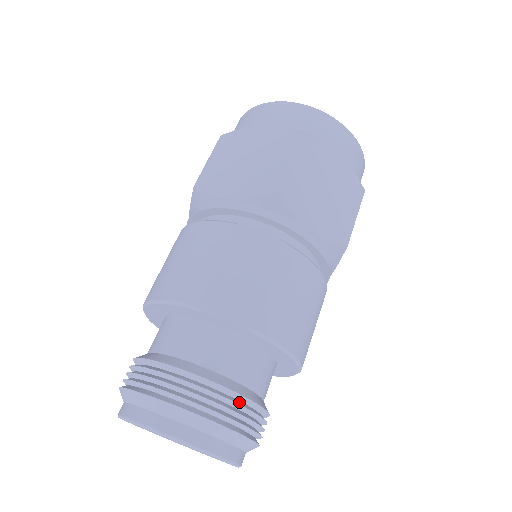
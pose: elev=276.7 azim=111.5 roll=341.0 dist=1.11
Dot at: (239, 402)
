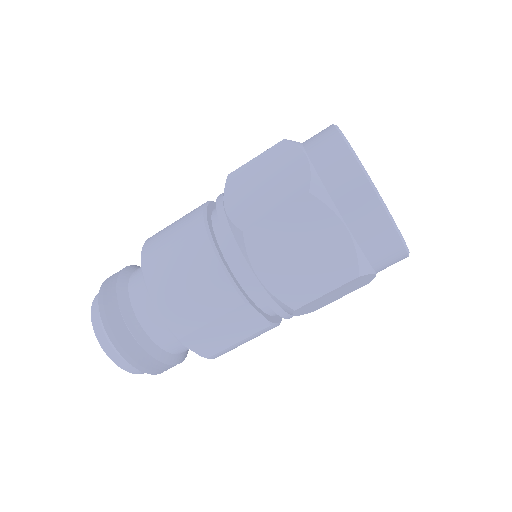
Dot at: occluded
